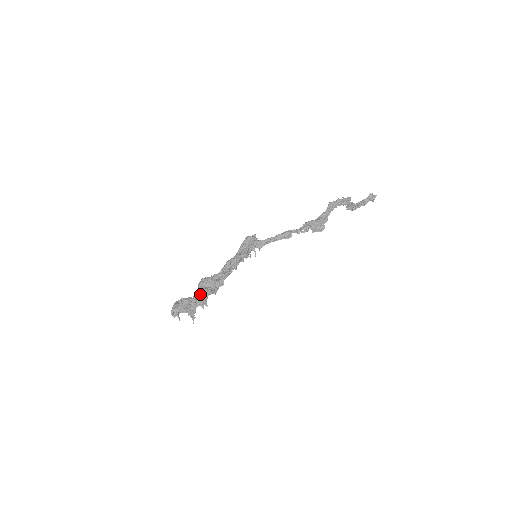
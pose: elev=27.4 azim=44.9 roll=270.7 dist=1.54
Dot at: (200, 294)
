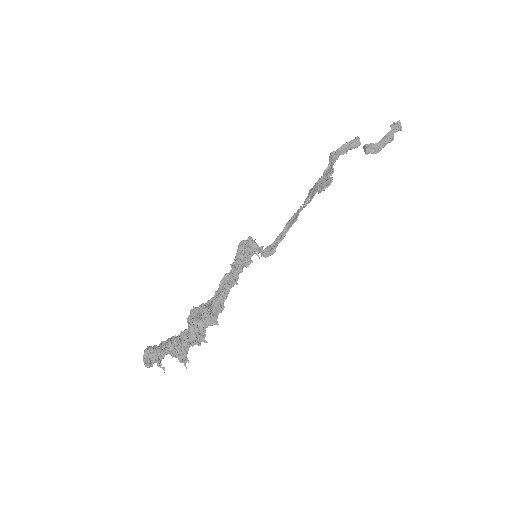
Dot at: (187, 329)
